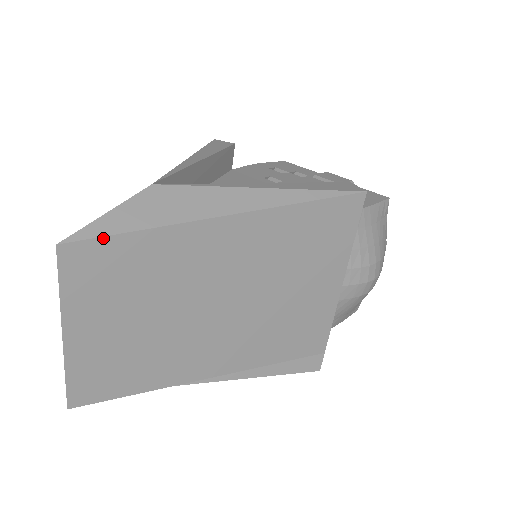
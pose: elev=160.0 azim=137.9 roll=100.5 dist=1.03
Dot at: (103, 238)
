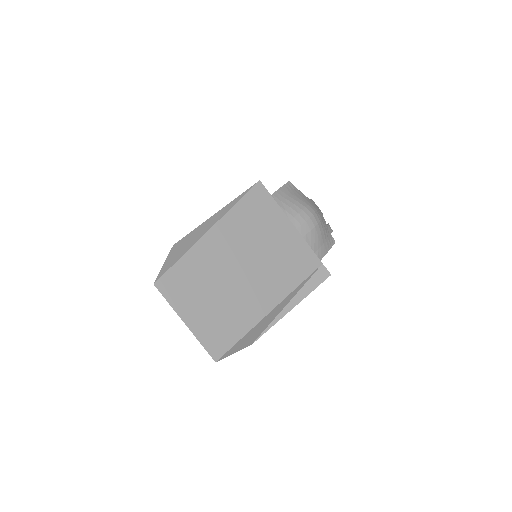
Dot at: (168, 271)
